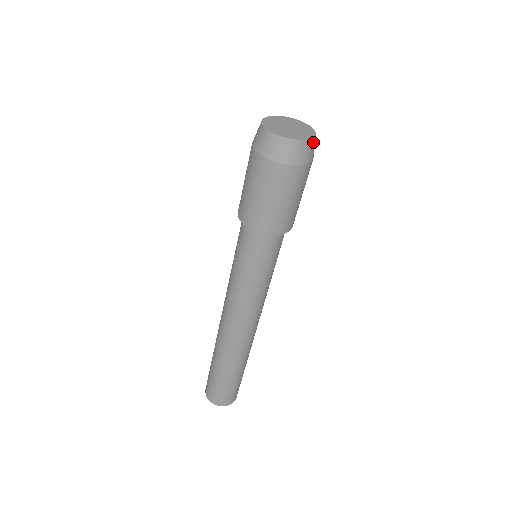
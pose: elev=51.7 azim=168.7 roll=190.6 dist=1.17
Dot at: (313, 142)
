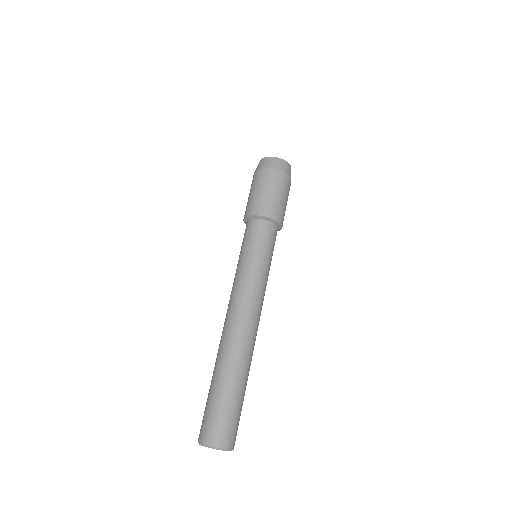
Dot at: occluded
